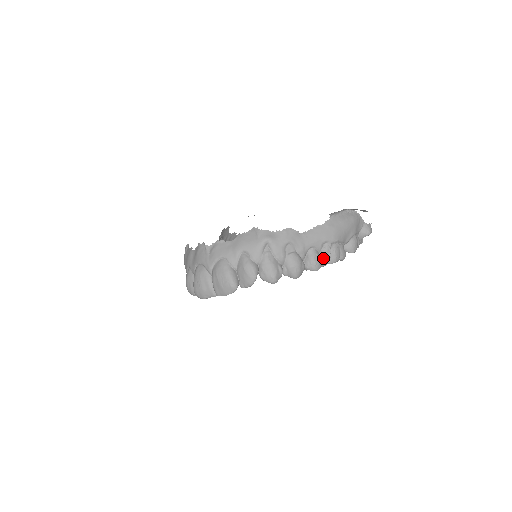
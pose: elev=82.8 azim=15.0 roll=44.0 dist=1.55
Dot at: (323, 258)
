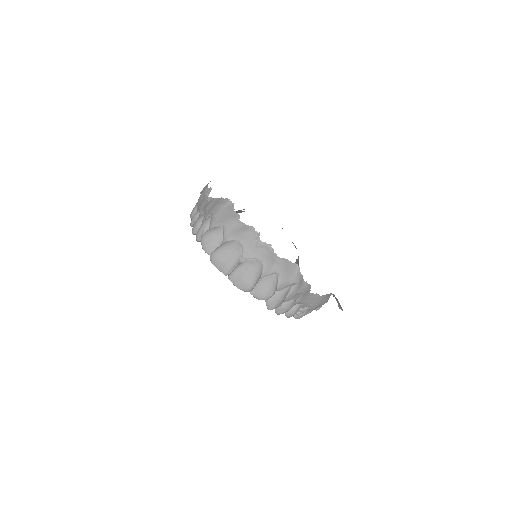
Dot at: occluded
